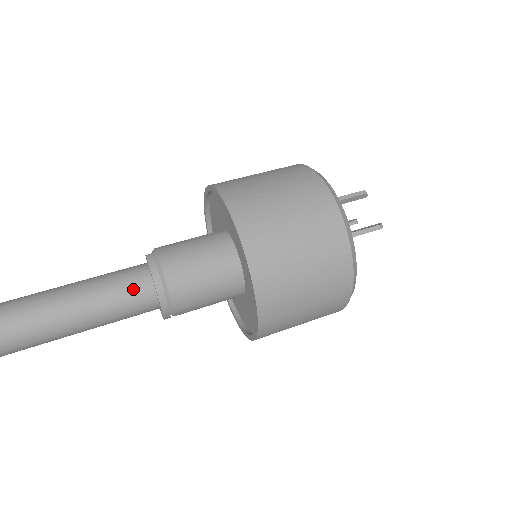
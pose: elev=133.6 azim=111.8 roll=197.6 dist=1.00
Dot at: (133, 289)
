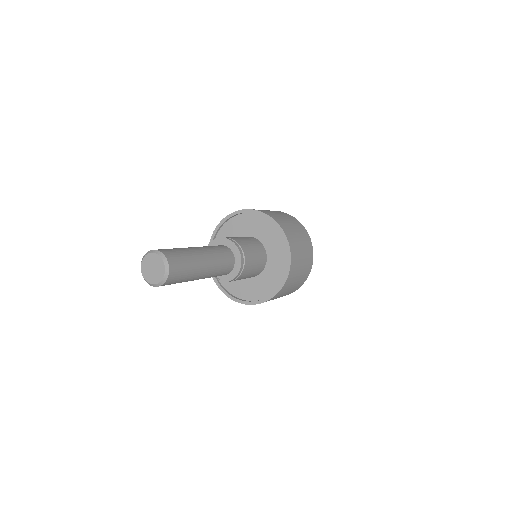
Dot at: occluded
